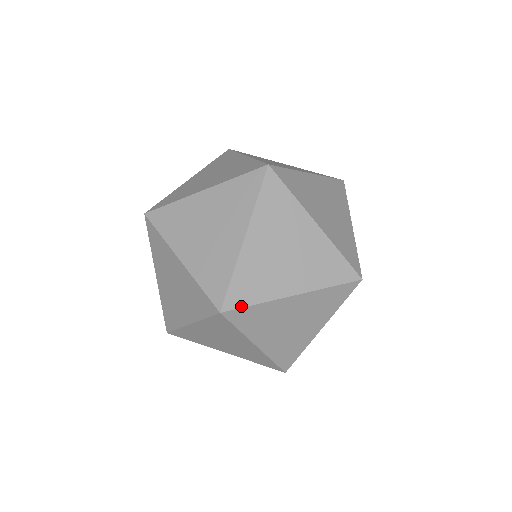
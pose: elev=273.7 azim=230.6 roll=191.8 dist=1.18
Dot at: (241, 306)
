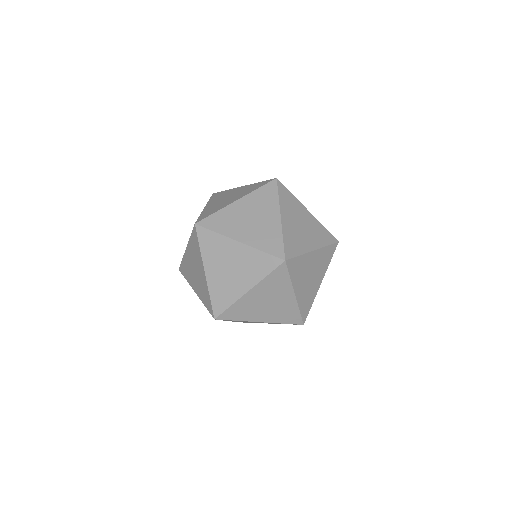
Dot at: (228, 319)
